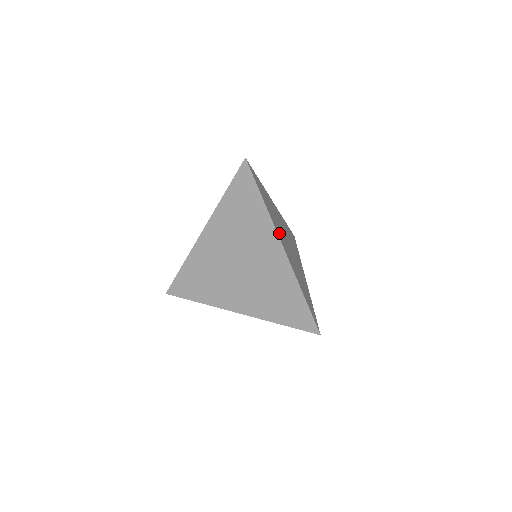
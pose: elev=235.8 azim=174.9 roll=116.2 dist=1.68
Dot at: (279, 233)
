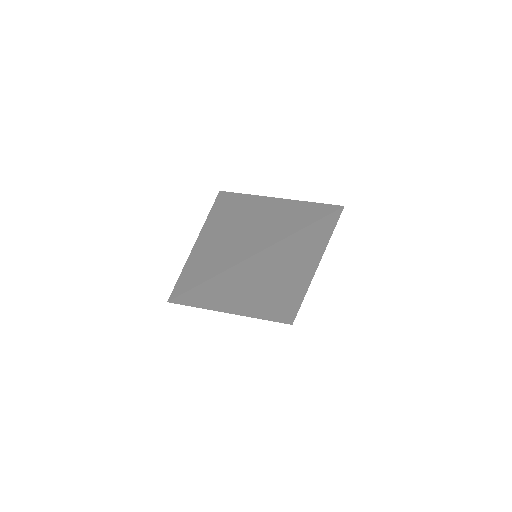
Dot at: occluded
